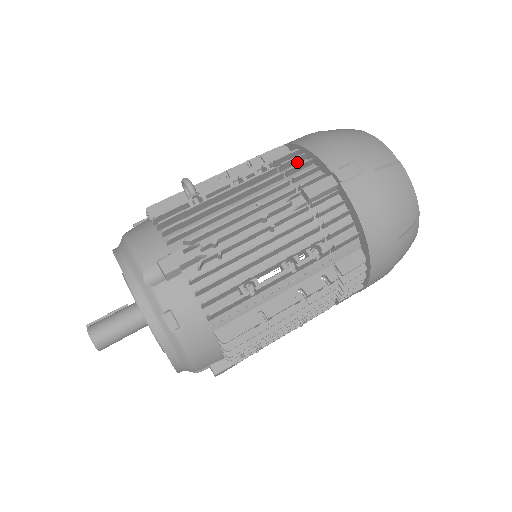
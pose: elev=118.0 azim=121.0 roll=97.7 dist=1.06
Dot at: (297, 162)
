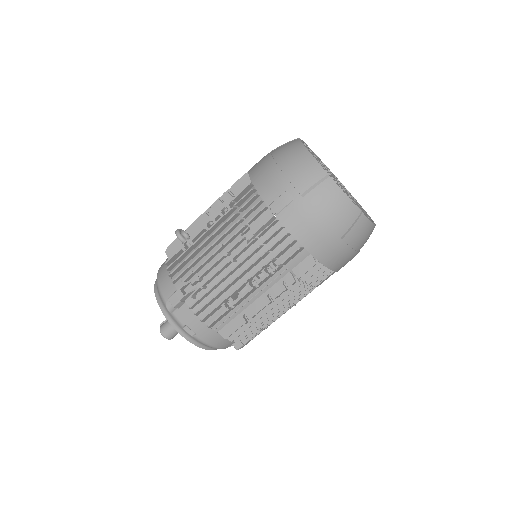
Dot at: (250, 196)
